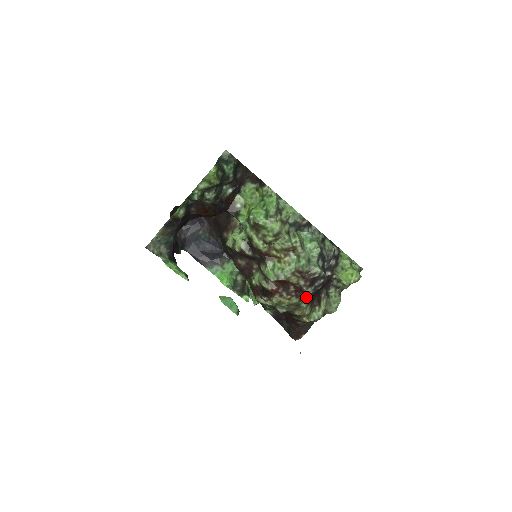
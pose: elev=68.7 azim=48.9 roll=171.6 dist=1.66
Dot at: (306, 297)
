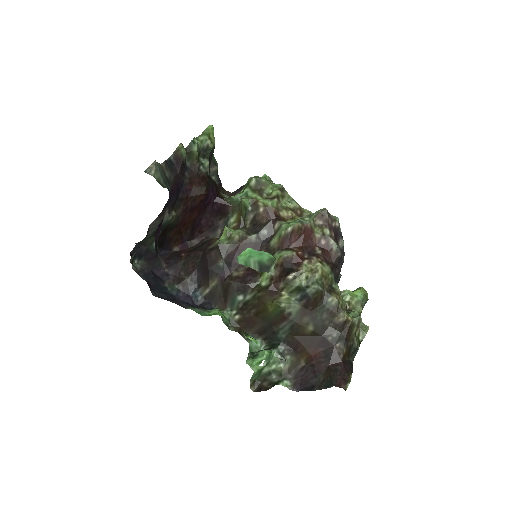
Dot at: (335, 271)
